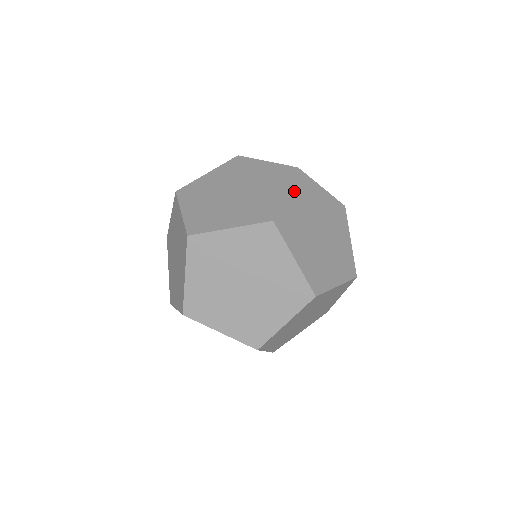
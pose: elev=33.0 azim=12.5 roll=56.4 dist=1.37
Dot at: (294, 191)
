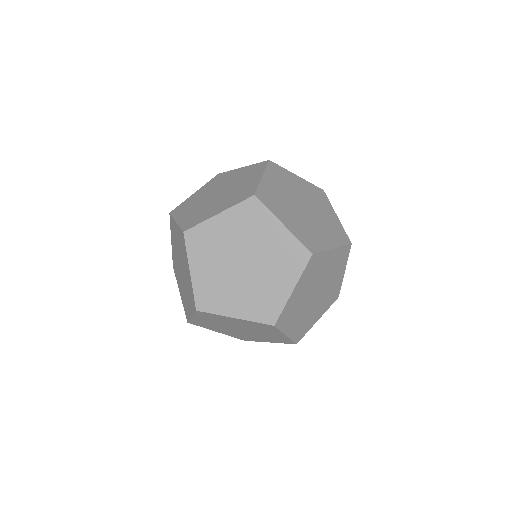
Dot at: (270, 176)
